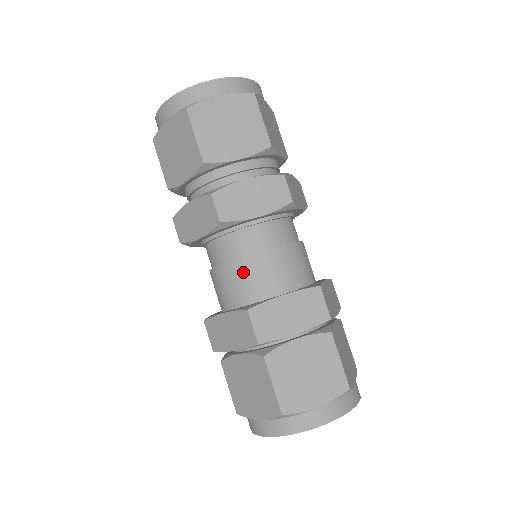
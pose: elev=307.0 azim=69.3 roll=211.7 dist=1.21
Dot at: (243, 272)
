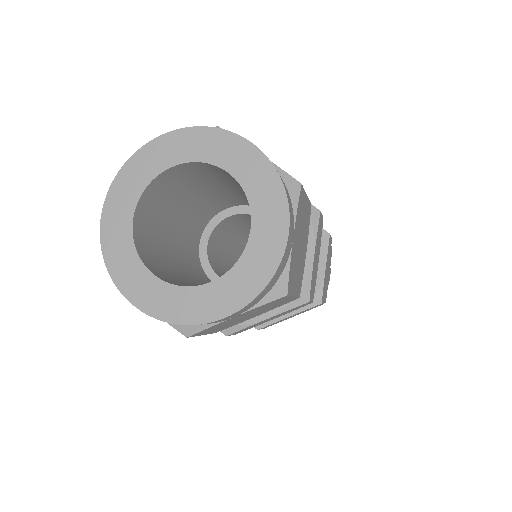
Dot at: occluded
